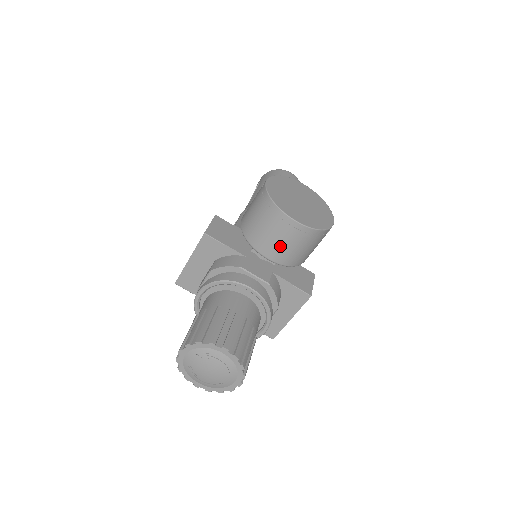
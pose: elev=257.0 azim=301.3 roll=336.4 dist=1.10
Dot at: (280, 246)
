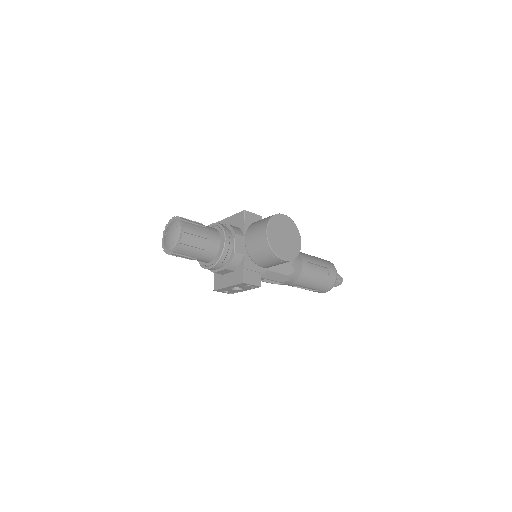
Dot at: (253, 238)
